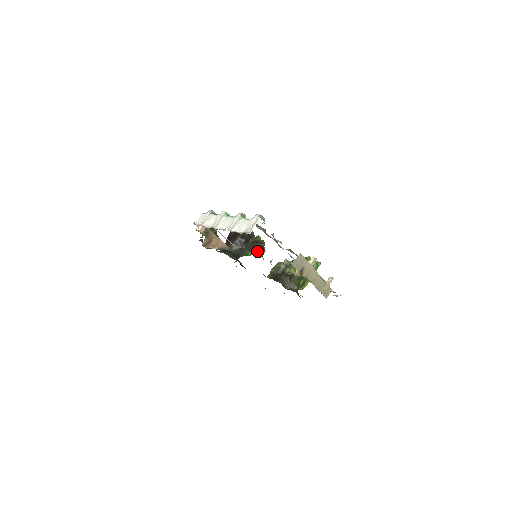
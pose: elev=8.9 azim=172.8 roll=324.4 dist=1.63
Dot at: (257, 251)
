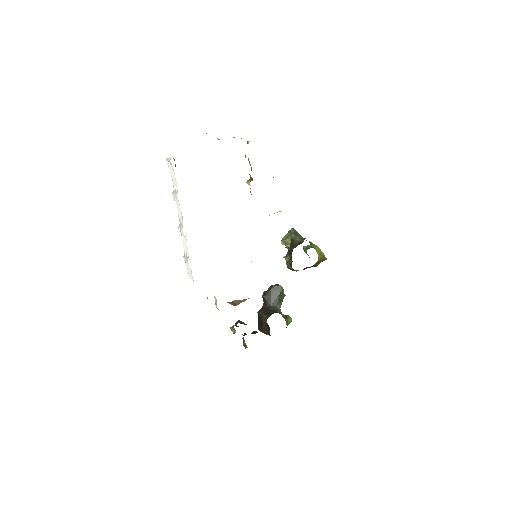
Dot at: (274, 290)
